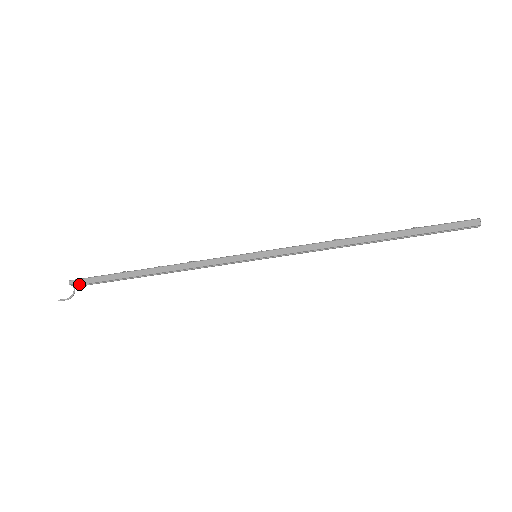
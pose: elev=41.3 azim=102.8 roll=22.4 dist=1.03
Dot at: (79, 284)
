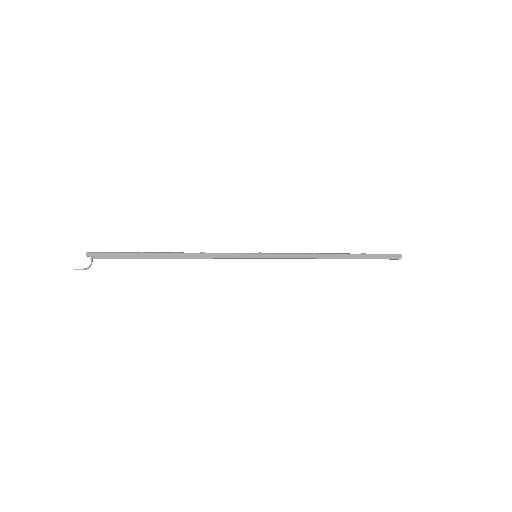
Dot at: (98, 257)
